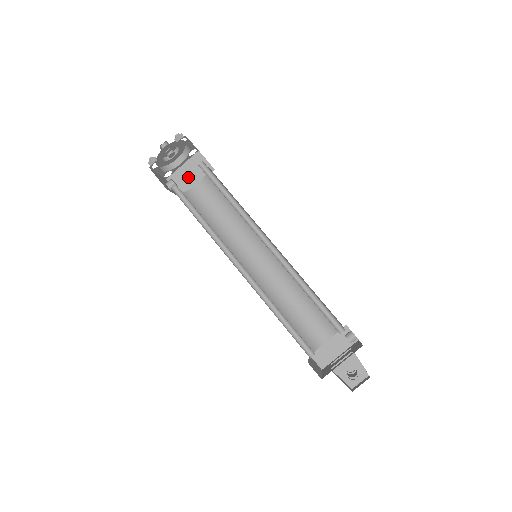
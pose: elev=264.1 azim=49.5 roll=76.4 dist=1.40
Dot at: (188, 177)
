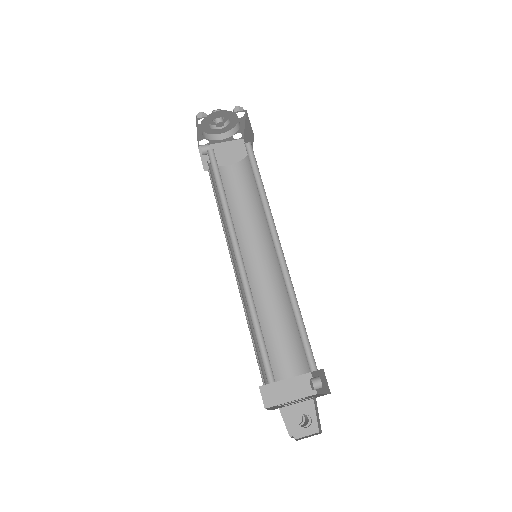
Dot at: (221, 156)
